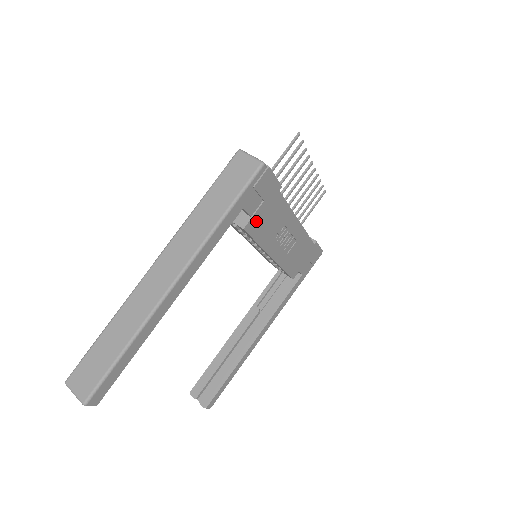
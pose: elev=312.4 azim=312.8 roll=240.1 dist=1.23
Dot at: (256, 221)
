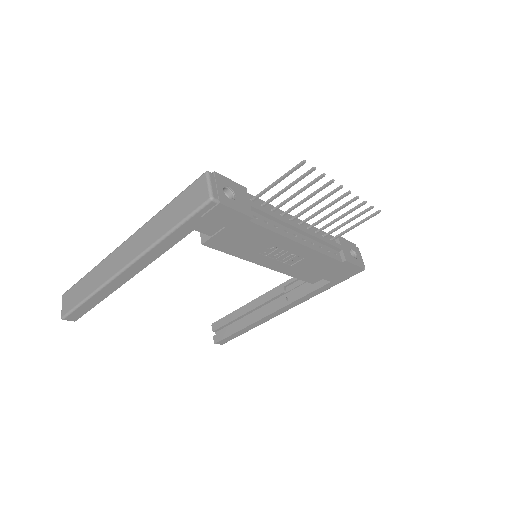
Dot at: (221, 240)
